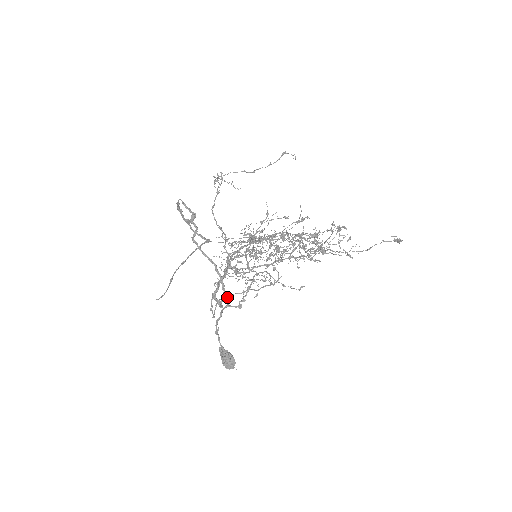
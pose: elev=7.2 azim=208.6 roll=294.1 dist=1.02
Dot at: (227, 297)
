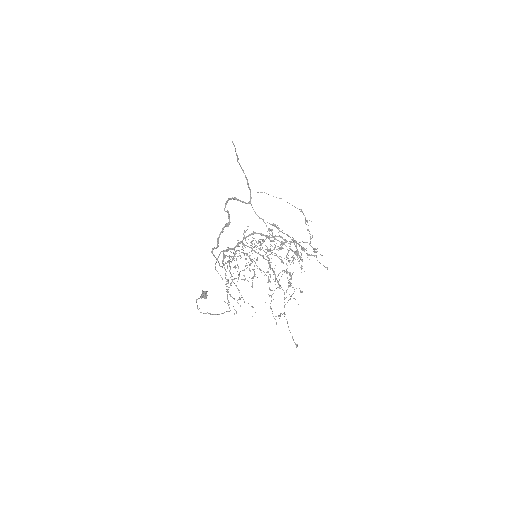
Dot at: occluded
